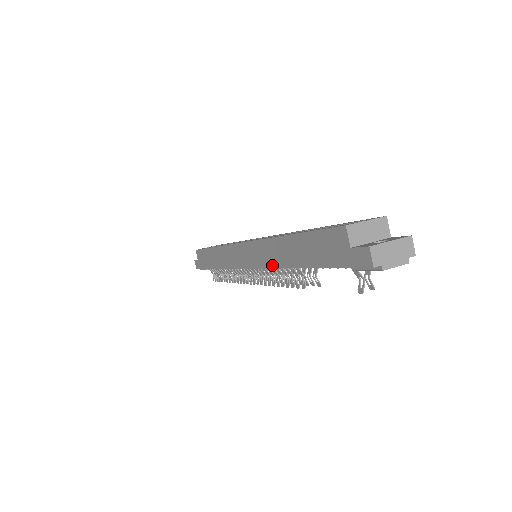
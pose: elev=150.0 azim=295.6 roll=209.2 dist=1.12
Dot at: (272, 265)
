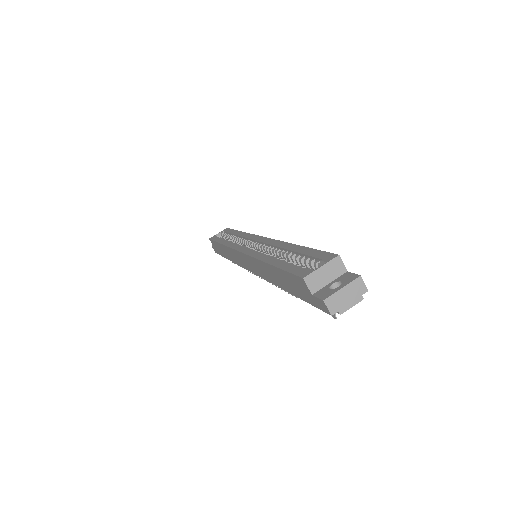
Dot at: (266, 279)
